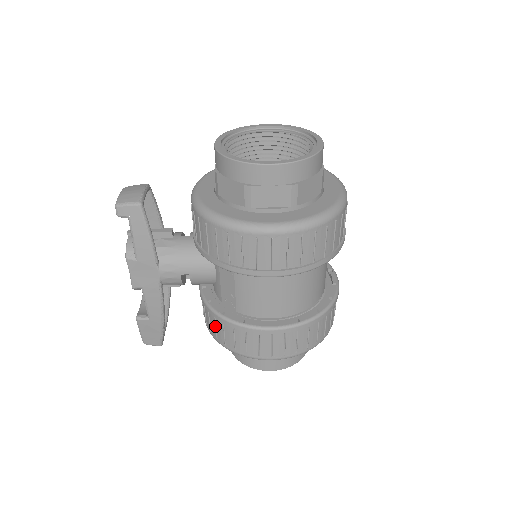
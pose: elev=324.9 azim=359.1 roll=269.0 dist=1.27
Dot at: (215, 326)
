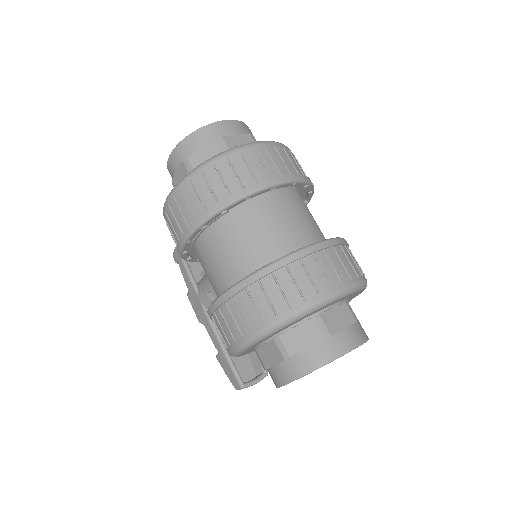
Dot at: occluded
